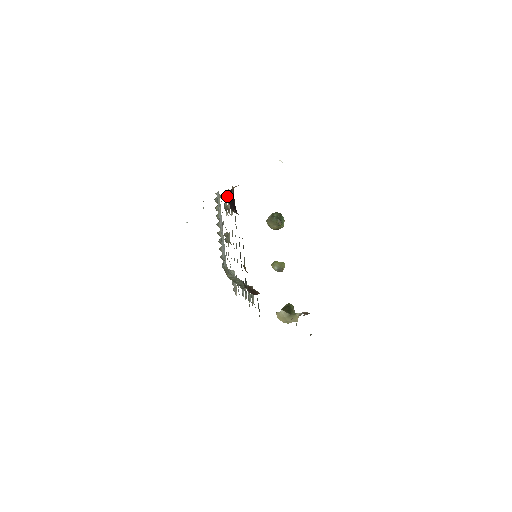
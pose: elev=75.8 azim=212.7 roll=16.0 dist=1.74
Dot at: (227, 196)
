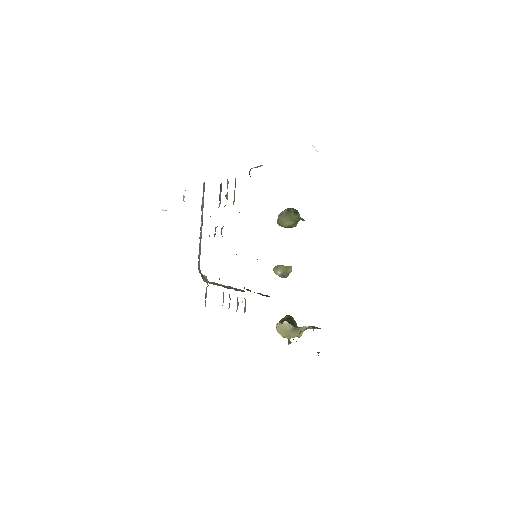
Dot at: (227, 184)
